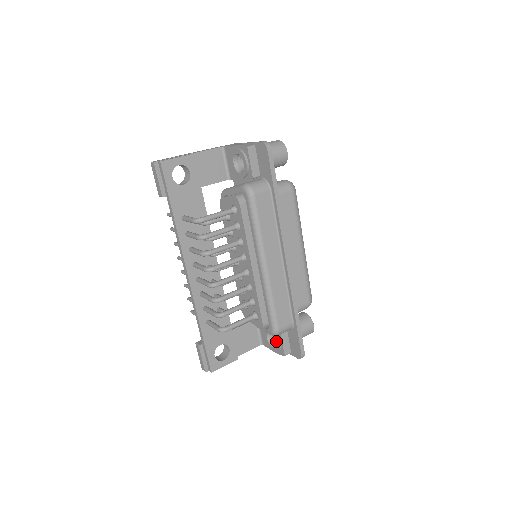
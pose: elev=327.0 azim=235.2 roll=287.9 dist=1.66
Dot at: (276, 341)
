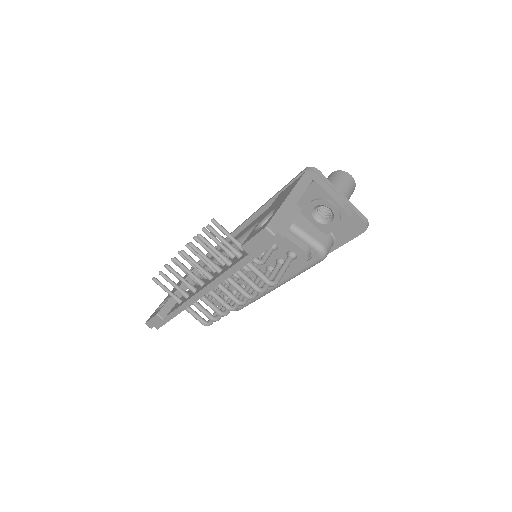
Dot at: occluded
